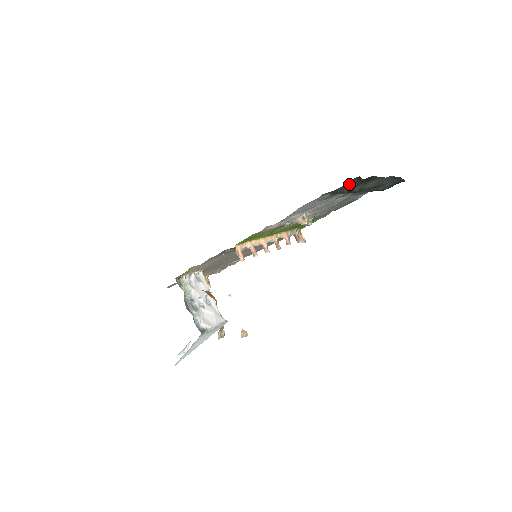
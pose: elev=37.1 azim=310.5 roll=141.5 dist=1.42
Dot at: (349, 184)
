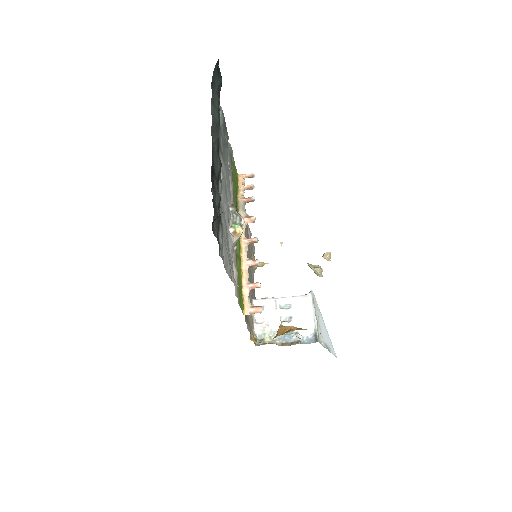
Dot at: (216, 225)
